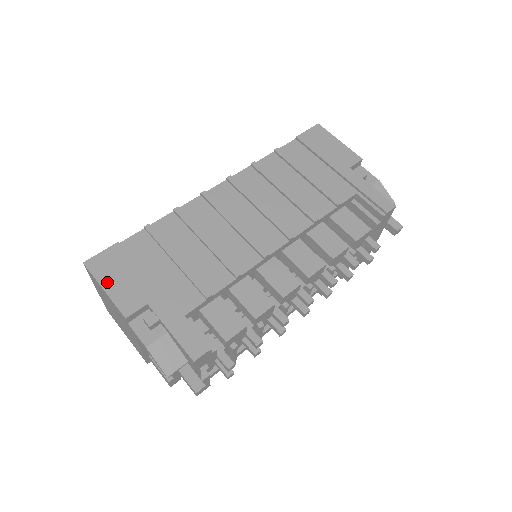
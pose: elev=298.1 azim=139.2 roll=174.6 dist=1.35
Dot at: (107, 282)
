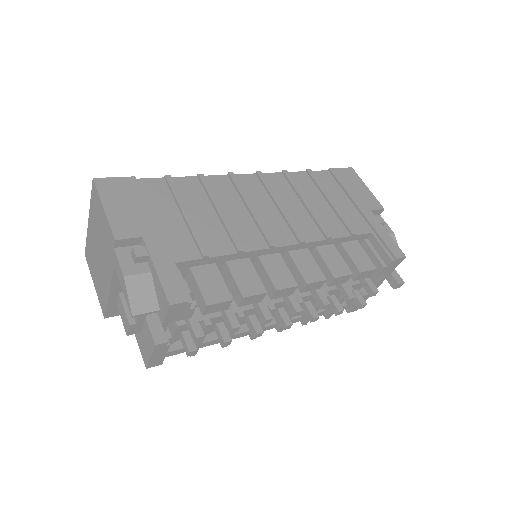
Dot at: (110, 203)
